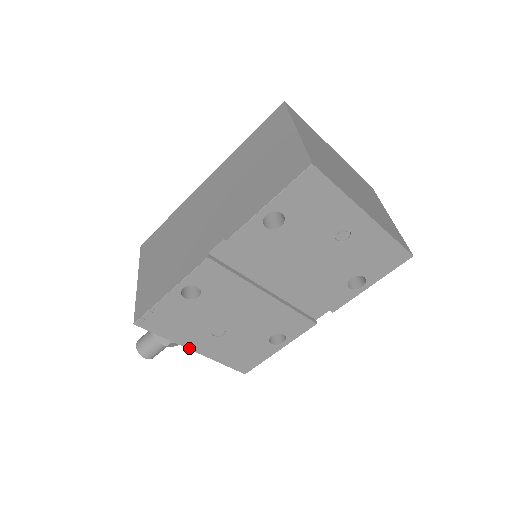
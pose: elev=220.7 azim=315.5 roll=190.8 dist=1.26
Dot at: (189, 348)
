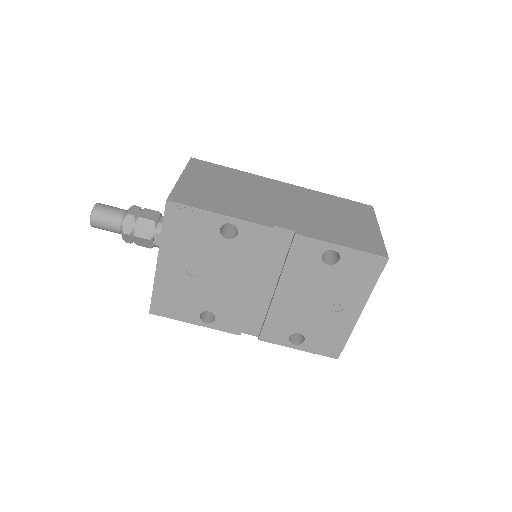
Dot at: (159, 256)
